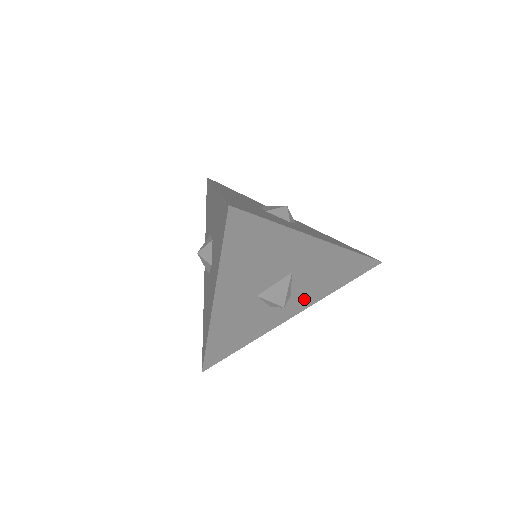
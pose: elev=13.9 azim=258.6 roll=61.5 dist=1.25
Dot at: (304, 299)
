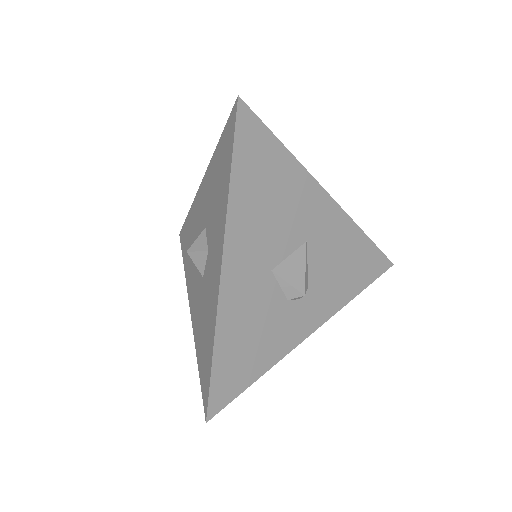
Dot at: (323, 300)
